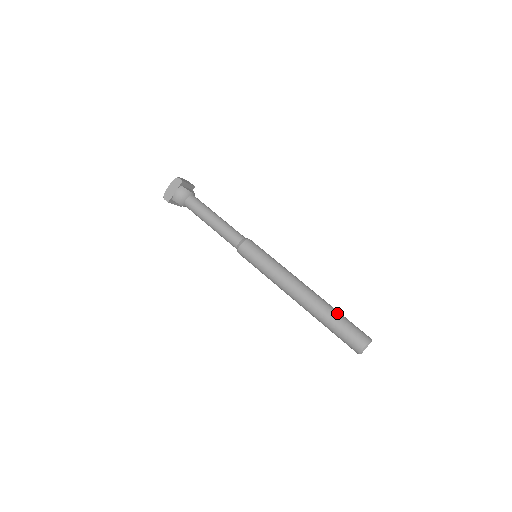
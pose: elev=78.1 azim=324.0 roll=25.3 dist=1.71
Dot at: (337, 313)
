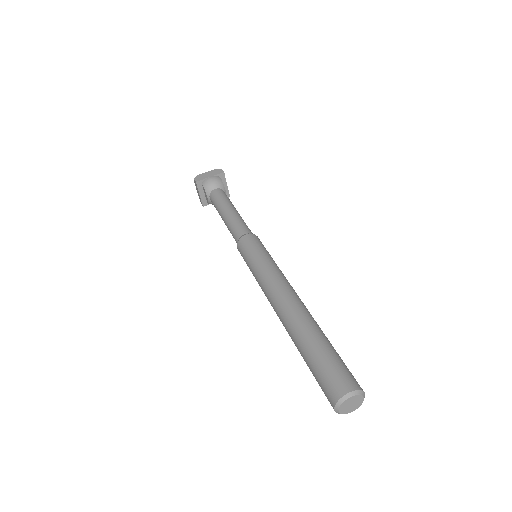
Dot at: (328, 340)
